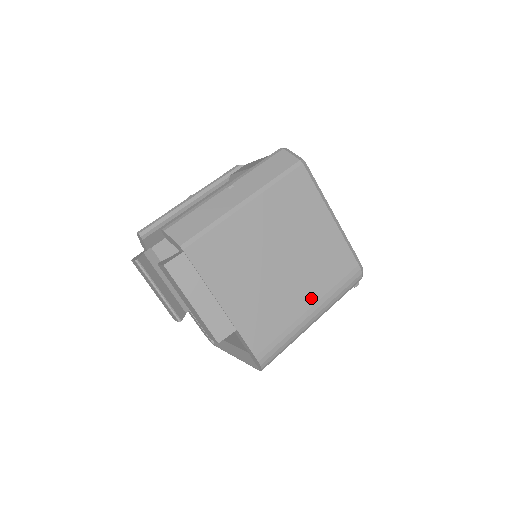
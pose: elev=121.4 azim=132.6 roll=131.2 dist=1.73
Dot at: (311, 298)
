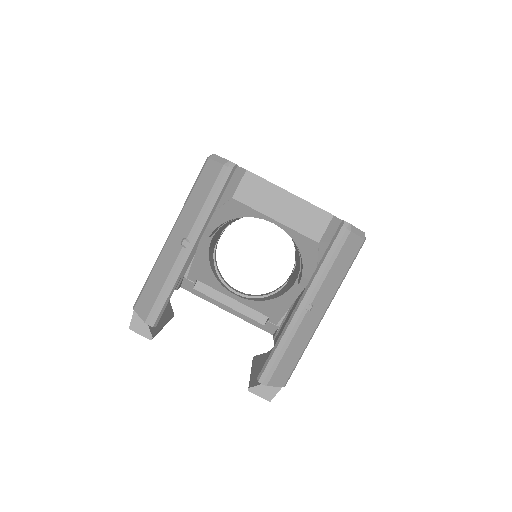
Dot at: occluded
